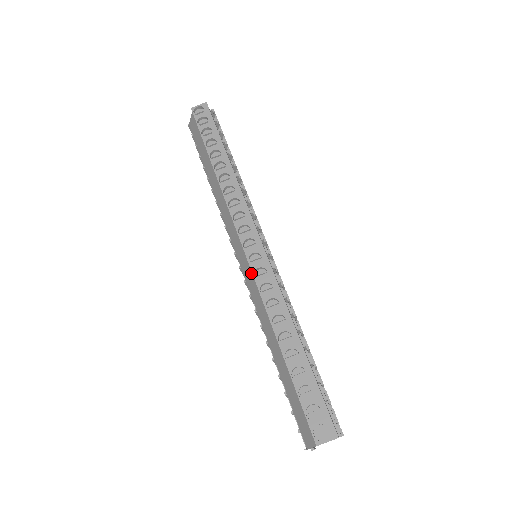
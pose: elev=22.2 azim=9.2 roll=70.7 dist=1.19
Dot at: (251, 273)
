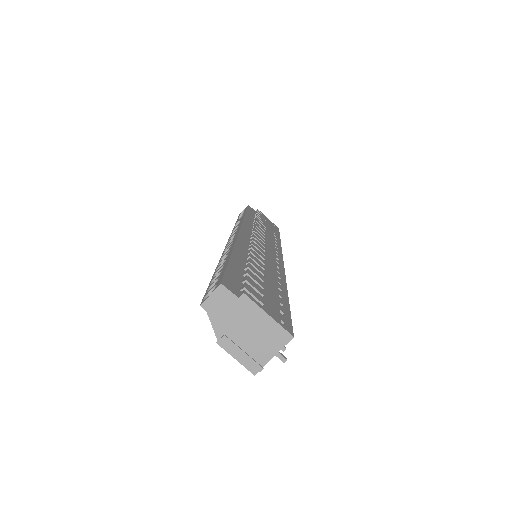
Dot at: occluded
